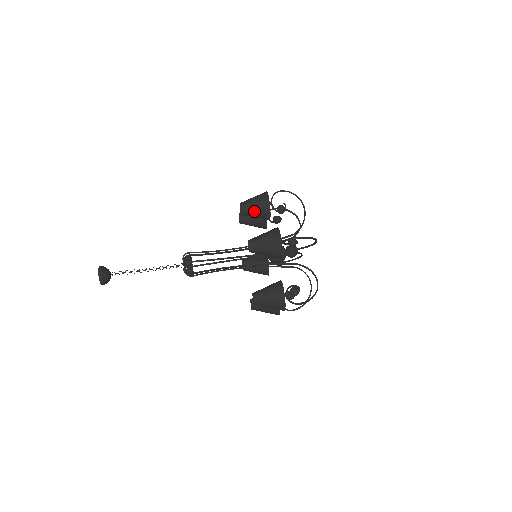
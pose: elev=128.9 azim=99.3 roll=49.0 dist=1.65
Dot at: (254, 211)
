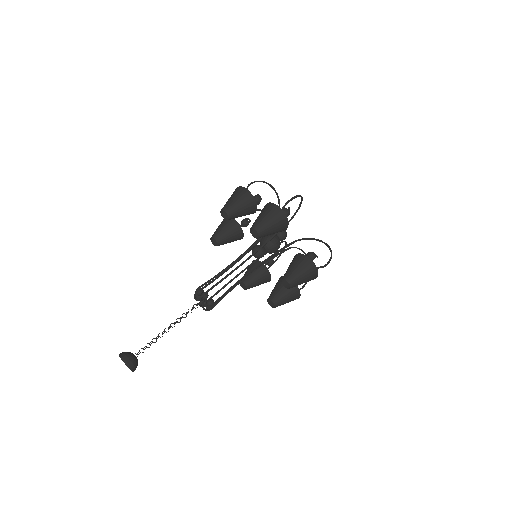
Dot at: occluded
